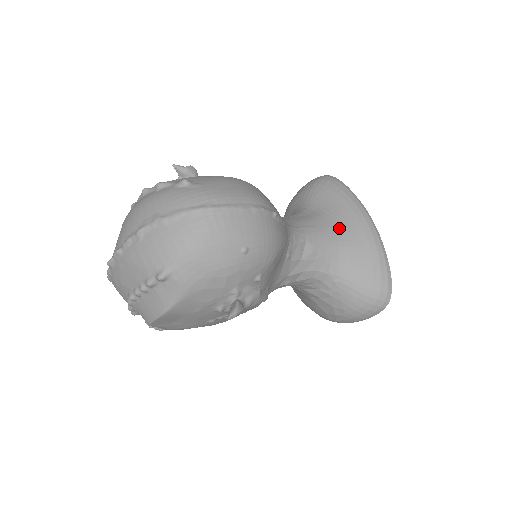
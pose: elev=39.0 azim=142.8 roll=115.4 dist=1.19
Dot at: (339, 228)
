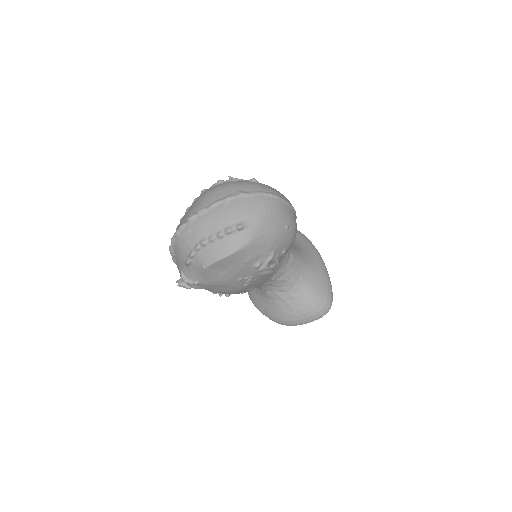
Dot at: (305, 254)
